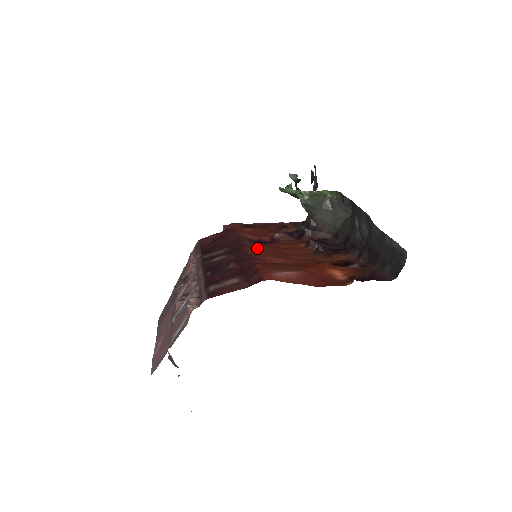
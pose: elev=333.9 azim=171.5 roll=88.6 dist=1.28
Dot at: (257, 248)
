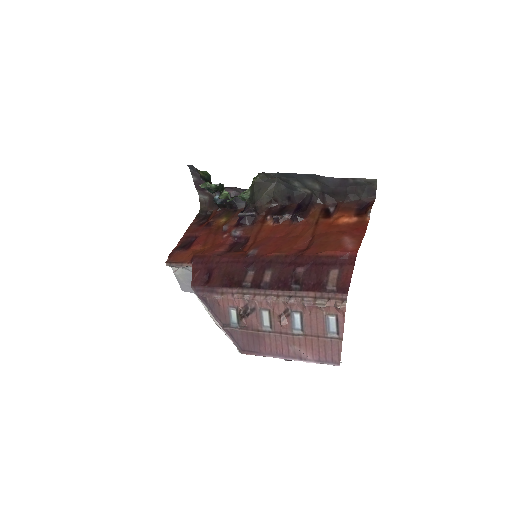
Dot at: (271, 249)
